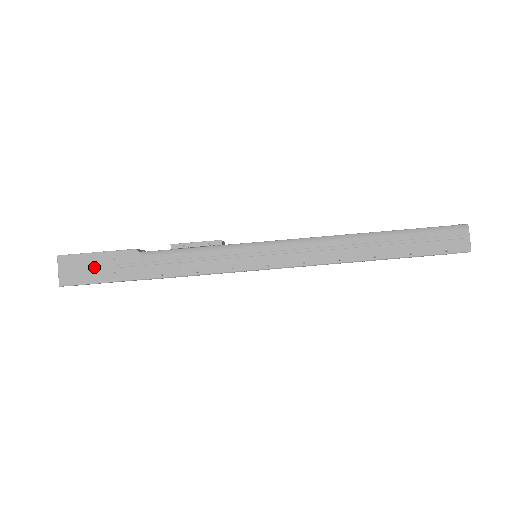
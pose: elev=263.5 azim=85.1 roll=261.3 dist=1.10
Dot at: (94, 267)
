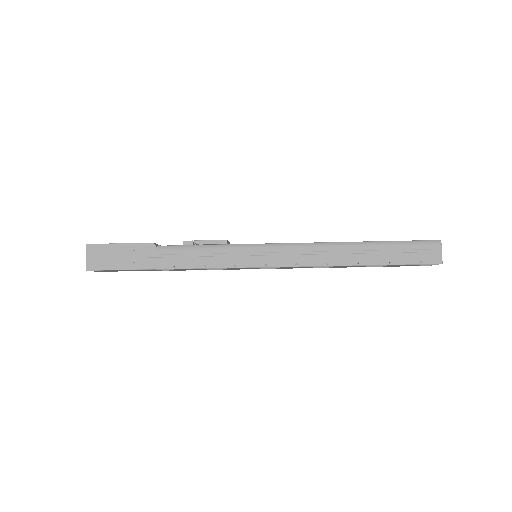
Dot at: (117, 256)
